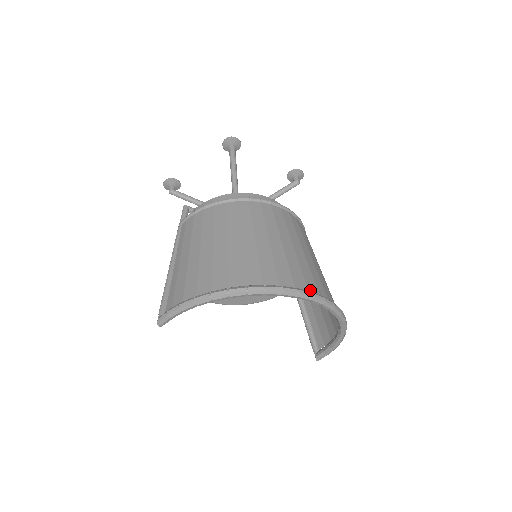
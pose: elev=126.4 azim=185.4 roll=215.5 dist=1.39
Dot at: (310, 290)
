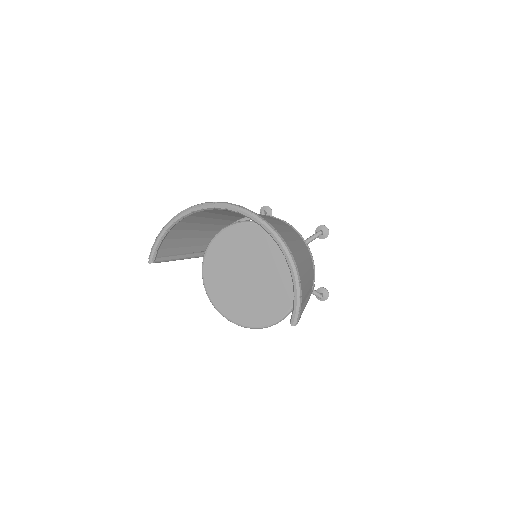
Dot at: occluded
